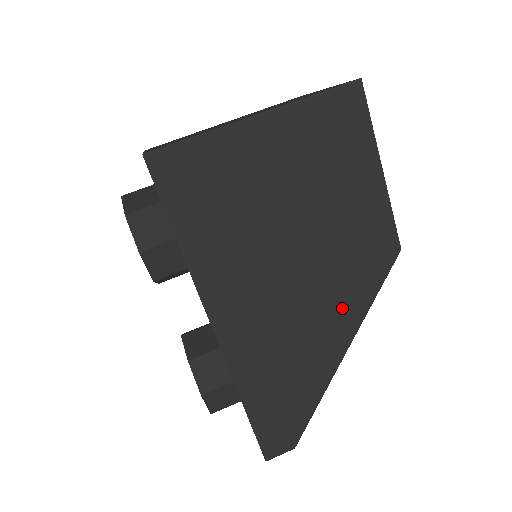
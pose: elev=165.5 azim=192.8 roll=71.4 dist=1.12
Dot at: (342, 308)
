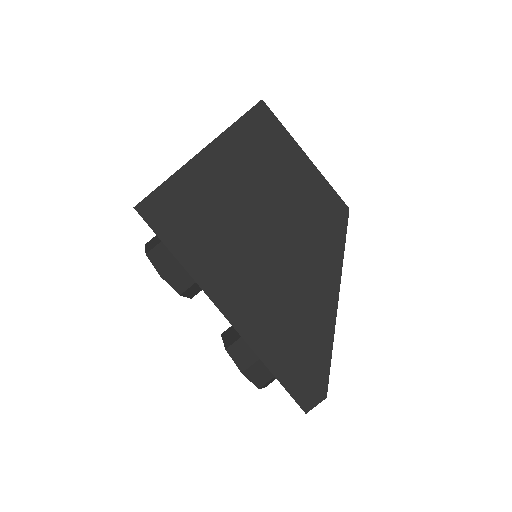
Dot at: (319, 270)
